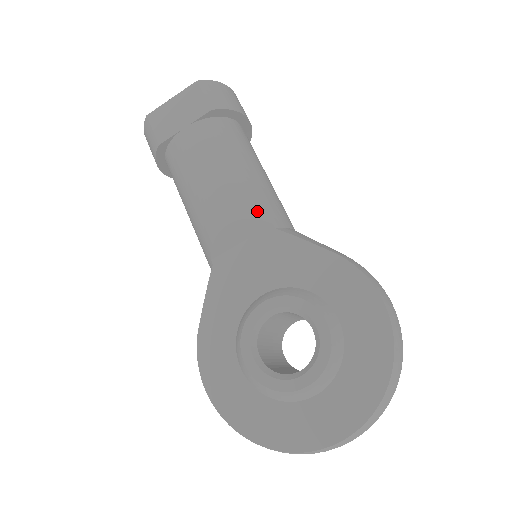
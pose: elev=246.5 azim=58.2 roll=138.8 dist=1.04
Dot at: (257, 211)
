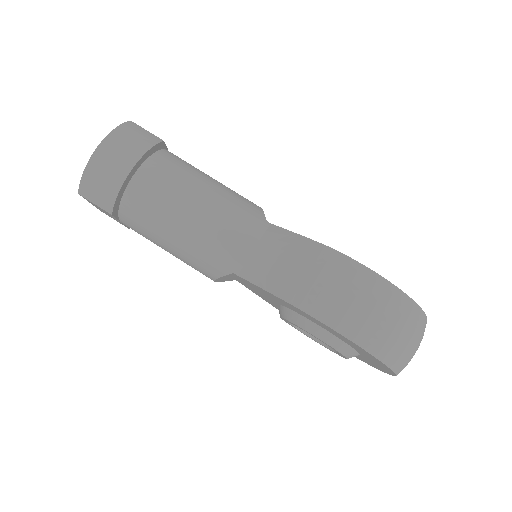
Dot at: (216, 270)
